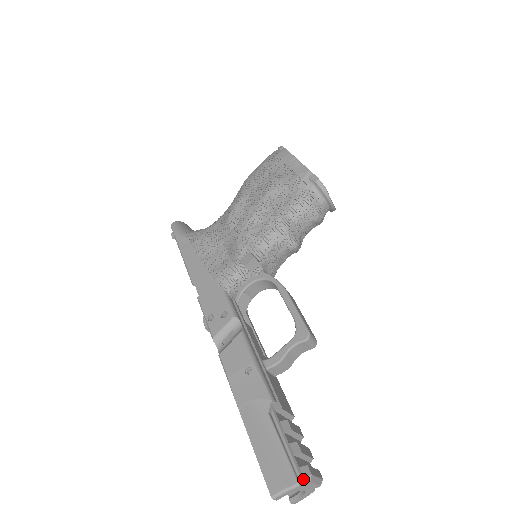
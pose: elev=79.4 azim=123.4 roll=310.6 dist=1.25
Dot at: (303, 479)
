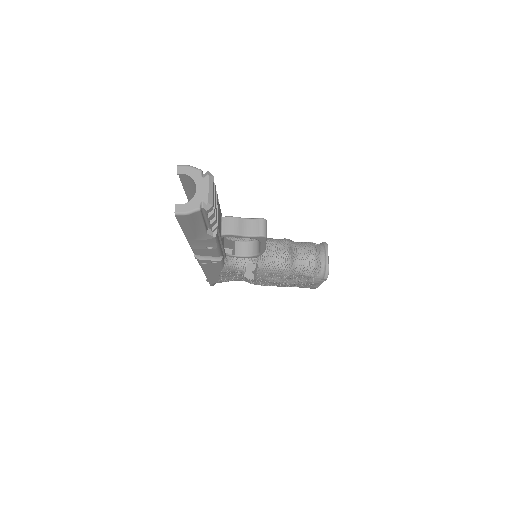
Dot at: (206, 173)
